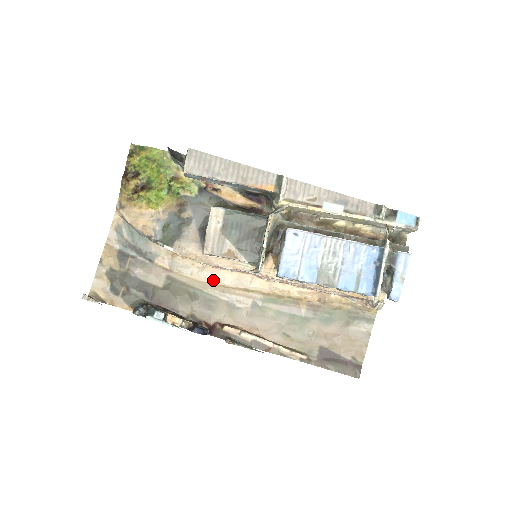
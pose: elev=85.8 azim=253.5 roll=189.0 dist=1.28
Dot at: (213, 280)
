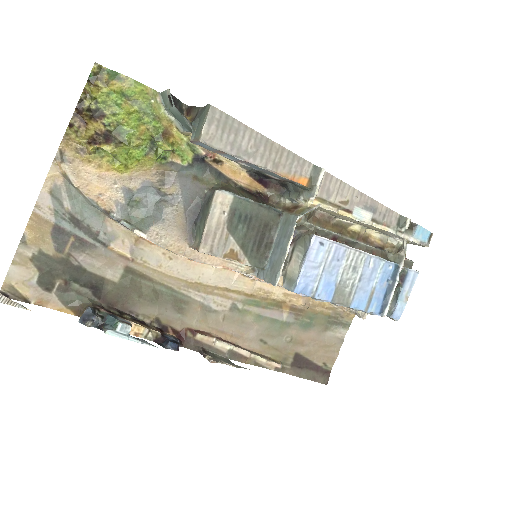
Dot at: (188, 276)
